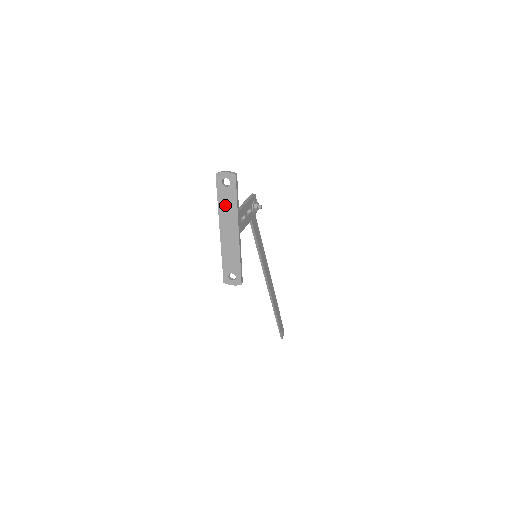
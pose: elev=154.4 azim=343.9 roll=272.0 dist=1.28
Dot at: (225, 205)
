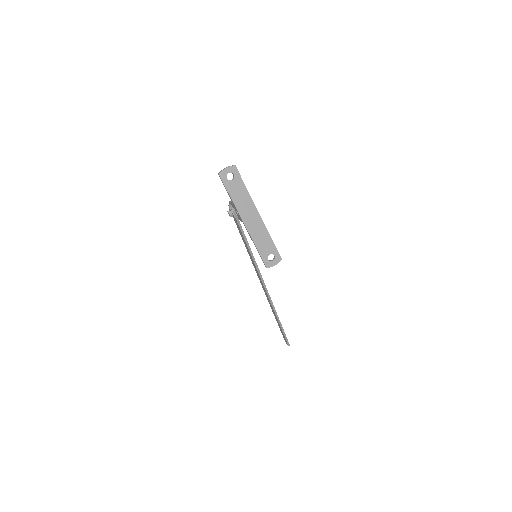
Dot at: (238, 197)
